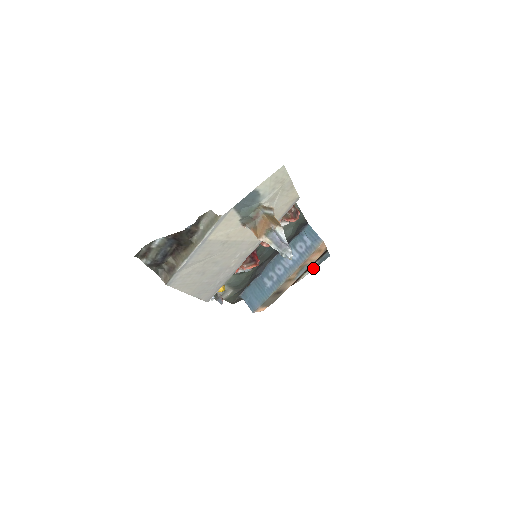
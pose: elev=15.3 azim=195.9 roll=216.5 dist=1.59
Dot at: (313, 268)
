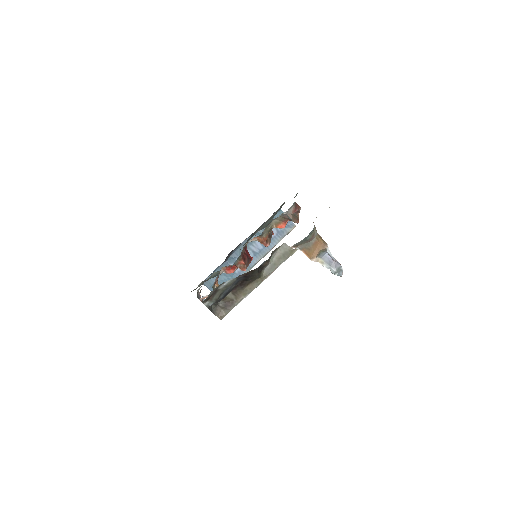
Dot at: occluded
